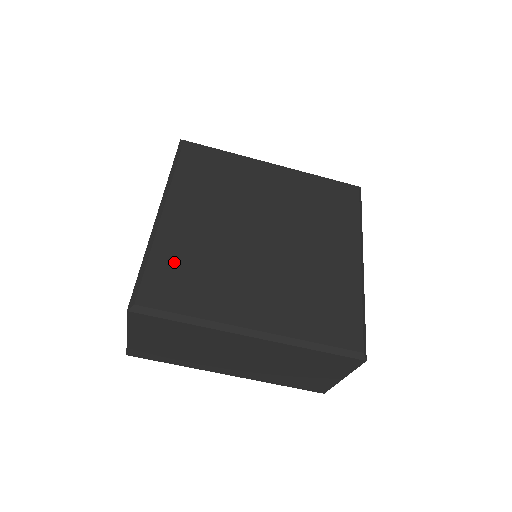
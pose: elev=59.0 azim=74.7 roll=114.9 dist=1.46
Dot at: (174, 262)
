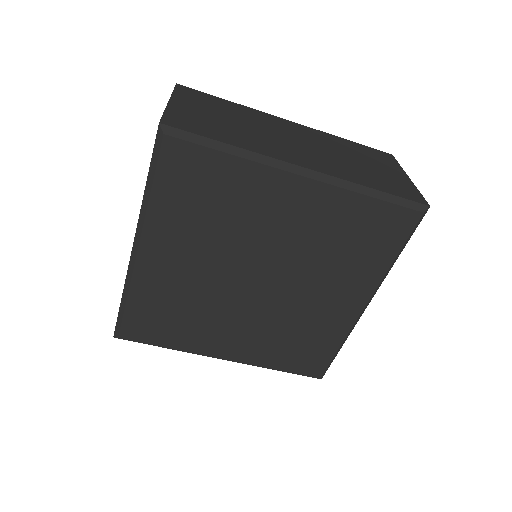
Dot at: (152, 306)
